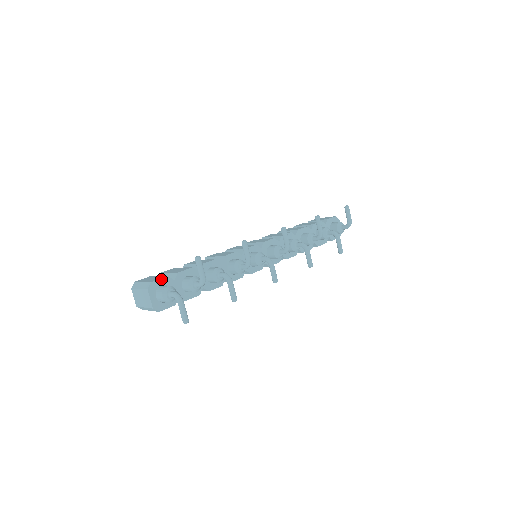
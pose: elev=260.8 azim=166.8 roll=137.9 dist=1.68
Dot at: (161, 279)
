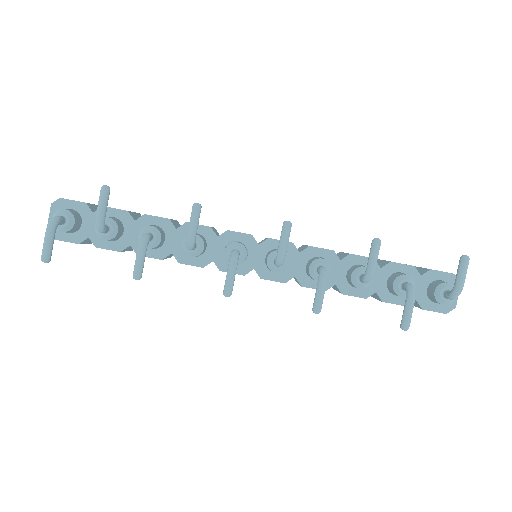
Dot at: (75, 201)
